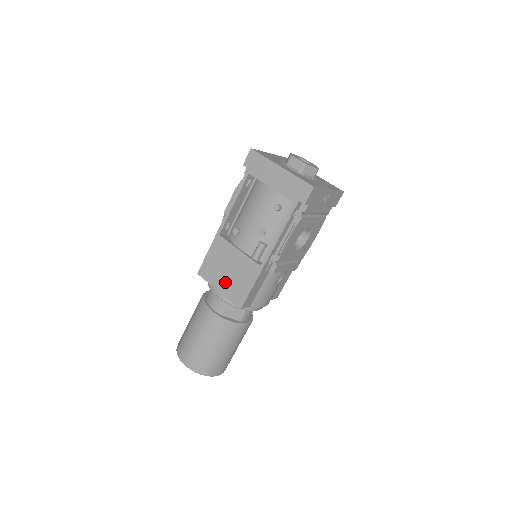
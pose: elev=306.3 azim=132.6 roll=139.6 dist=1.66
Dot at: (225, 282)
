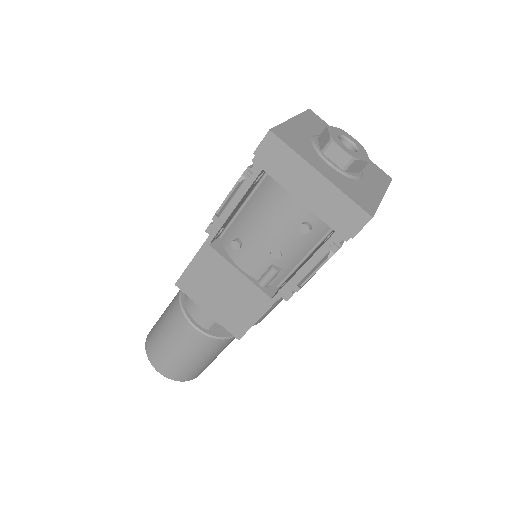
Dot at: (217, 305)
